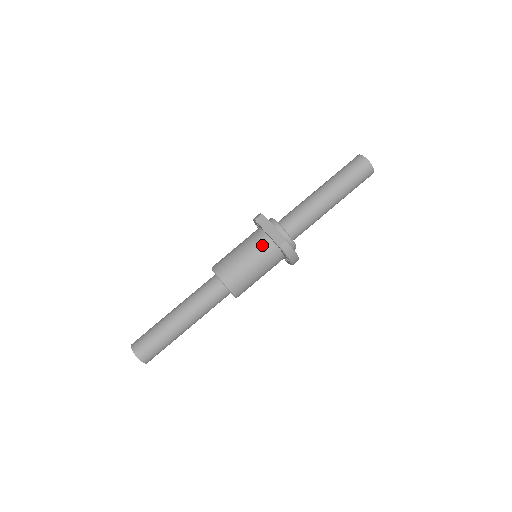
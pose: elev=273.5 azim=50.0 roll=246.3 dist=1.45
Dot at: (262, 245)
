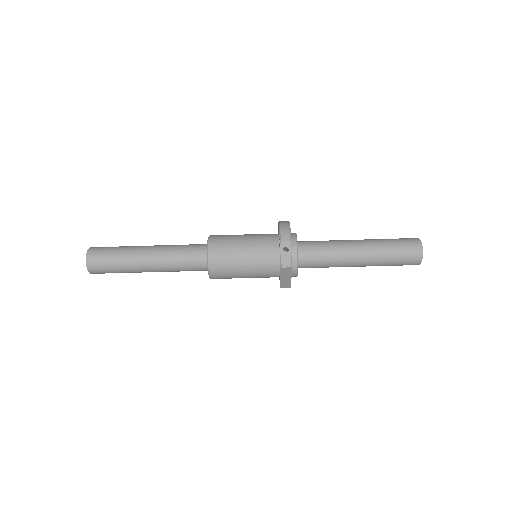
Dot at: (268, 277)
